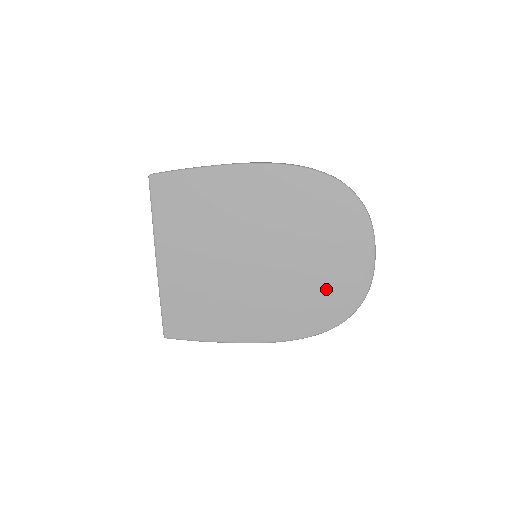
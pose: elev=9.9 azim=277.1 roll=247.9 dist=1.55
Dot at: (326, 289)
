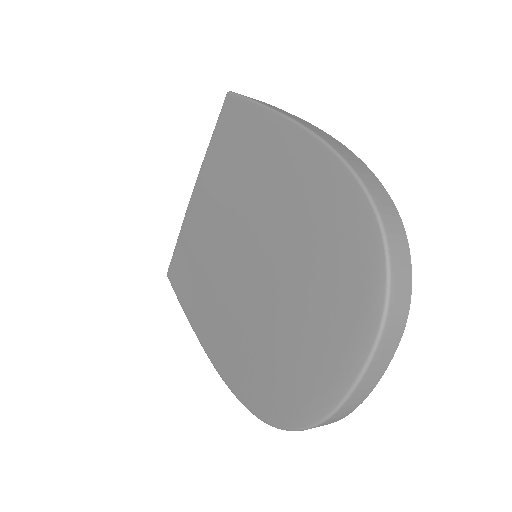
Dot at: (279, 364)
